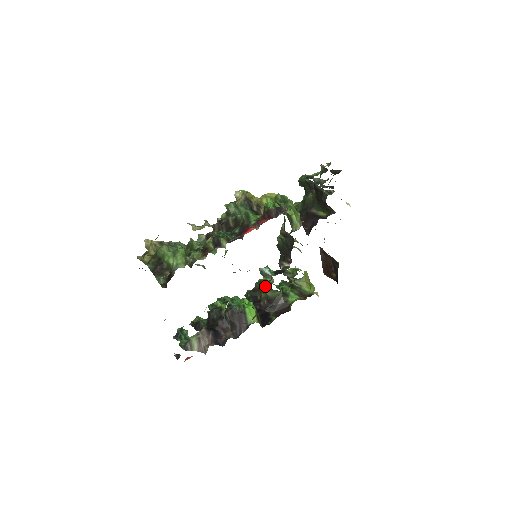
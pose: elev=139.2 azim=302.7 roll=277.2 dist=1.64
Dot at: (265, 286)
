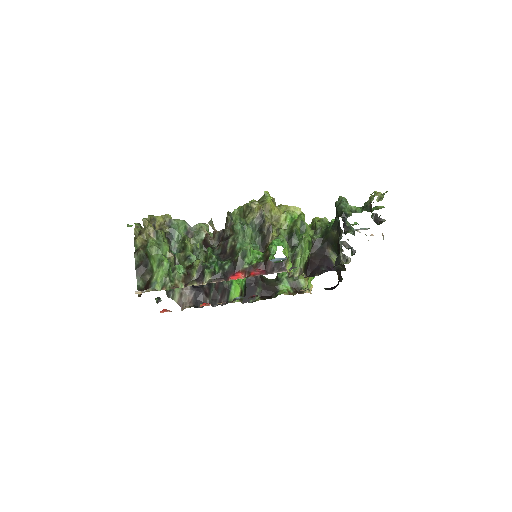
Dot at: occluded
